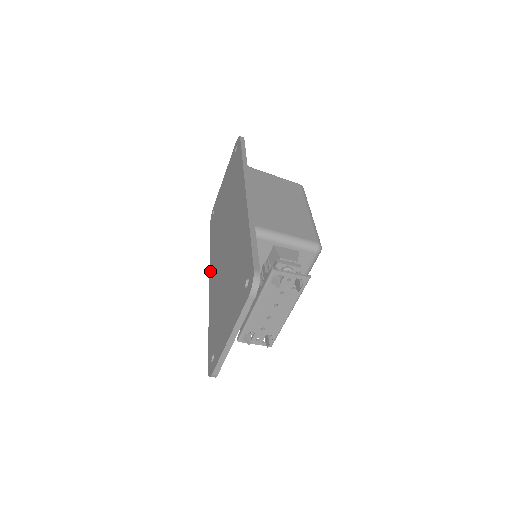
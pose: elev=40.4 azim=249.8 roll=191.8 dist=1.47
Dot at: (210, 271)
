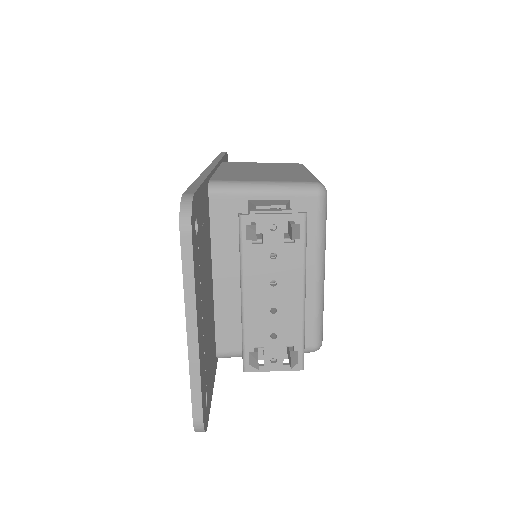
Dot at: occluded
